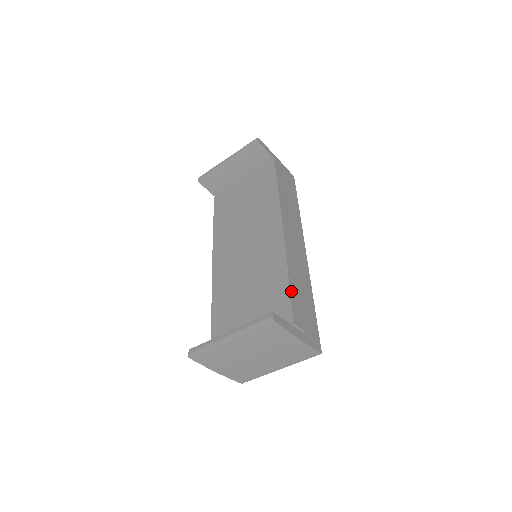
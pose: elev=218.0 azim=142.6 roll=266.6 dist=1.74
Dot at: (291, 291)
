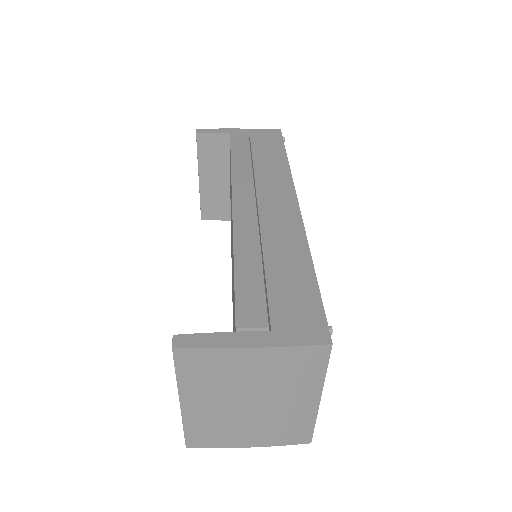
Dot at: (238, 279)
